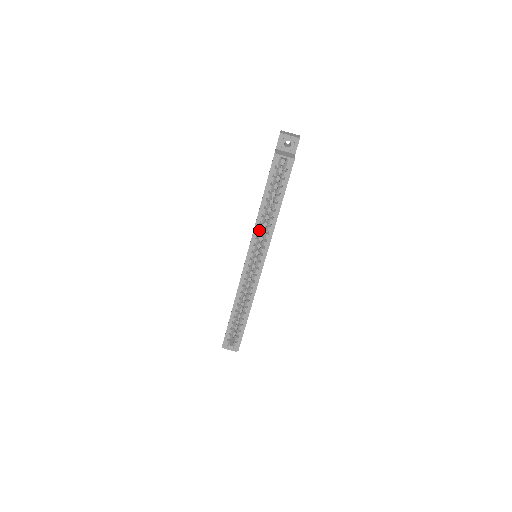
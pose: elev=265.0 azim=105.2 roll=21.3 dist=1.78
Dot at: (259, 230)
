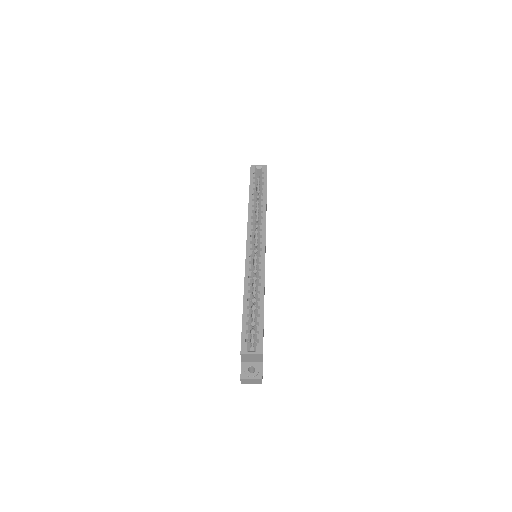
Dot at: (253, 221)
